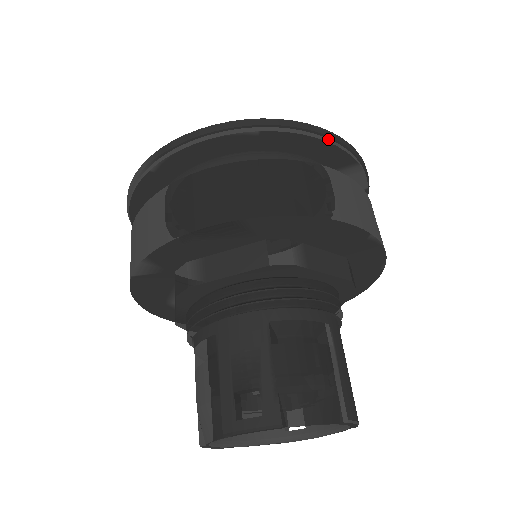
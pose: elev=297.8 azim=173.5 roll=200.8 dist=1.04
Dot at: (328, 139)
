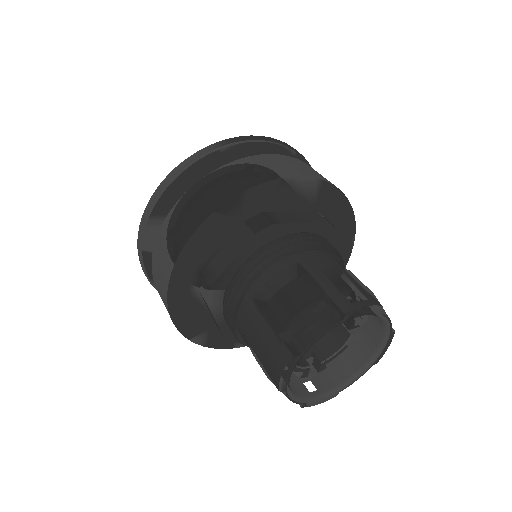
Dot at: occluded
